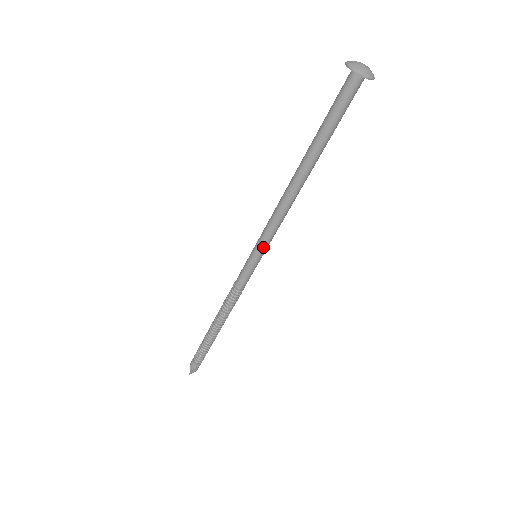
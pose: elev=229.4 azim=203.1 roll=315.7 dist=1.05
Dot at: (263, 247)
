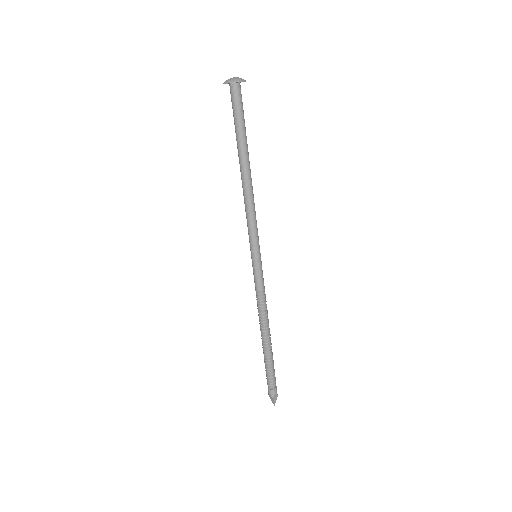
Dot at: (251, 244)
